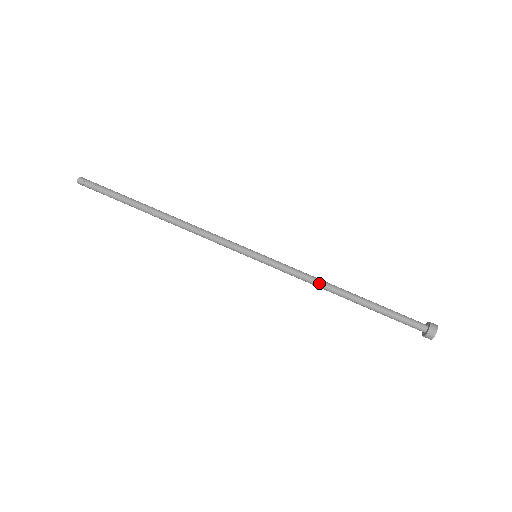
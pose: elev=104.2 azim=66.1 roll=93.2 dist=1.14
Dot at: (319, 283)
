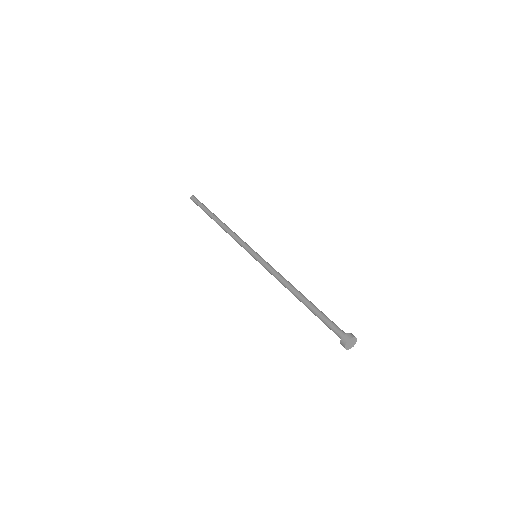
Dot at: (284, 281)
